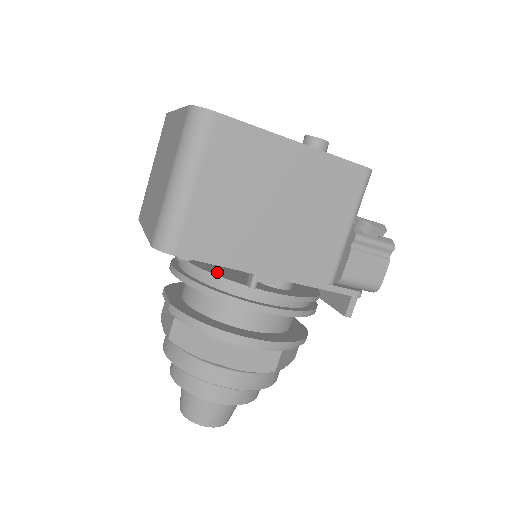
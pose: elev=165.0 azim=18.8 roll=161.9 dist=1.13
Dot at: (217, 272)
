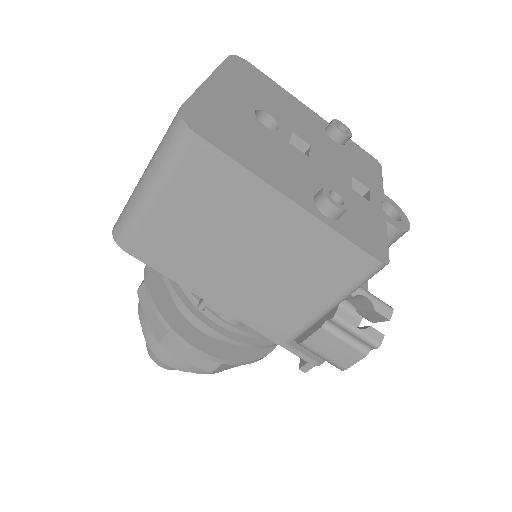
Dot at: occluded
